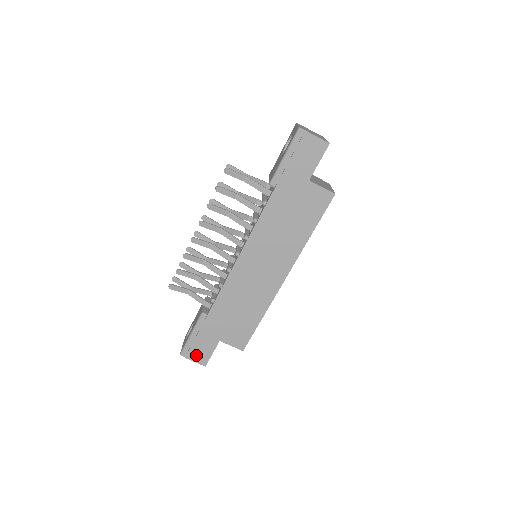
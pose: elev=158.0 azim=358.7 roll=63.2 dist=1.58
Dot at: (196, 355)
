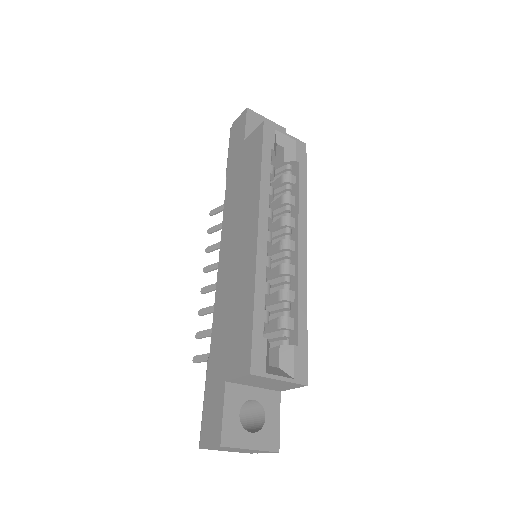
Dot at: (209, 432)
